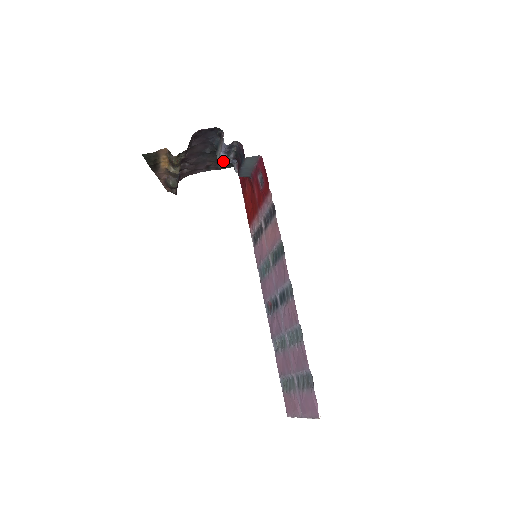
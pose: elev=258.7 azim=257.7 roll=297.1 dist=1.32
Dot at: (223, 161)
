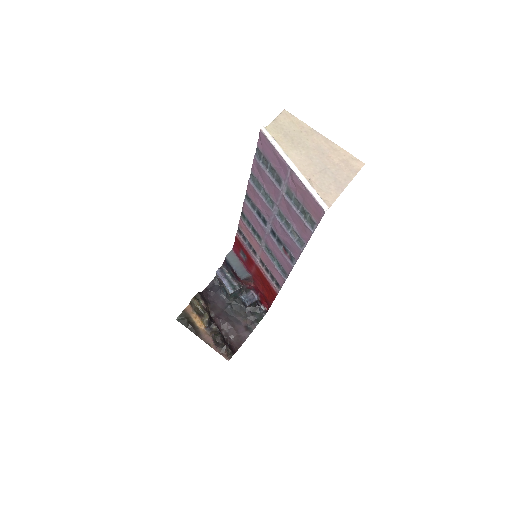
Dot at: (230, 288)
